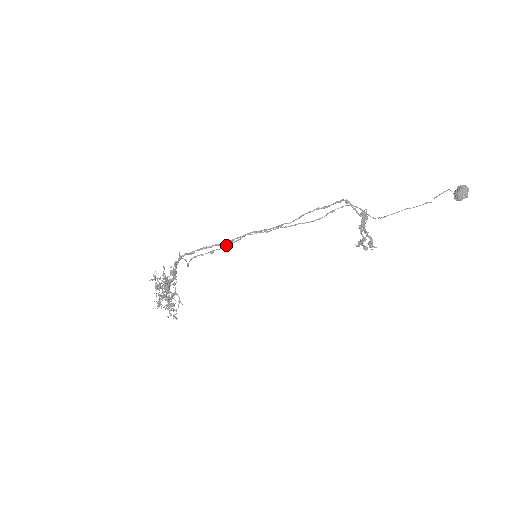
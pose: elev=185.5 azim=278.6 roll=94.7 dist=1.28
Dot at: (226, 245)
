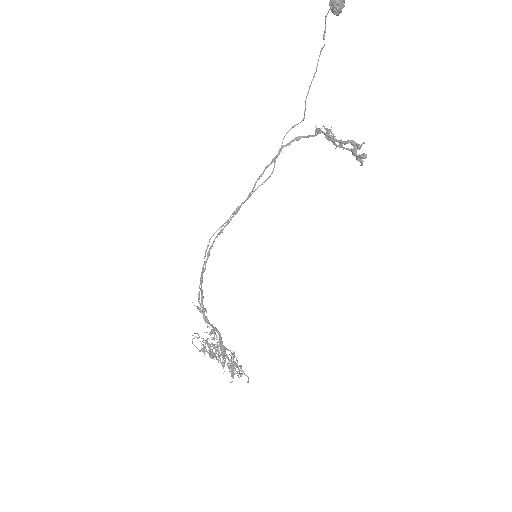
Dot at: (204, 262)
